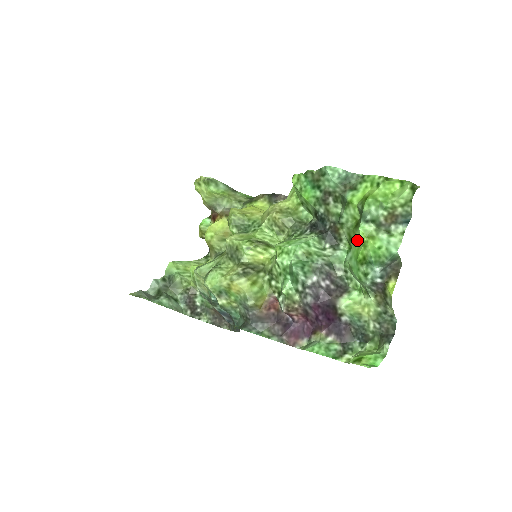
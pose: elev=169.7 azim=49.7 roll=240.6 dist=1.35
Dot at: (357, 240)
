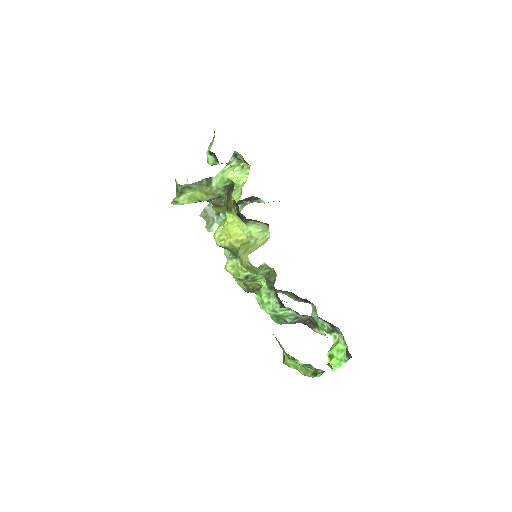
Dot at: occluded
